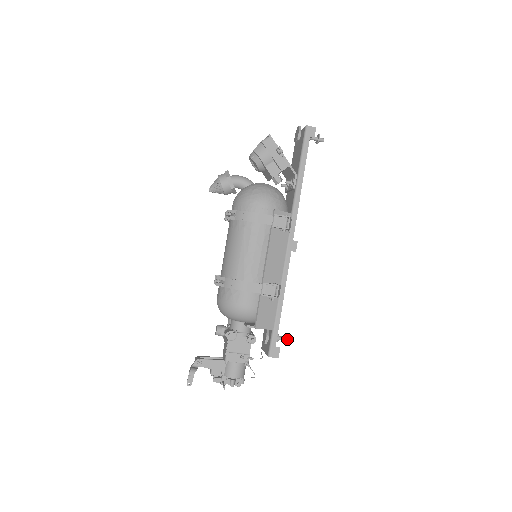
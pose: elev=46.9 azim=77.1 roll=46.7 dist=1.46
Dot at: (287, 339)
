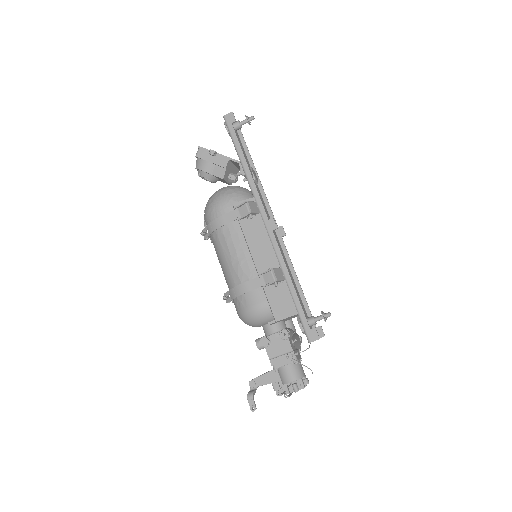
Dot at: (322, 316)
